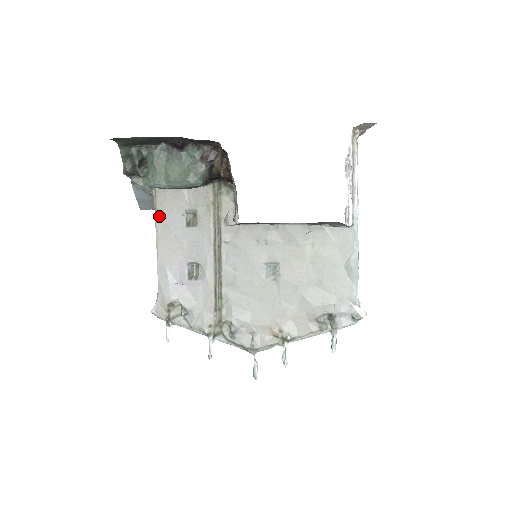
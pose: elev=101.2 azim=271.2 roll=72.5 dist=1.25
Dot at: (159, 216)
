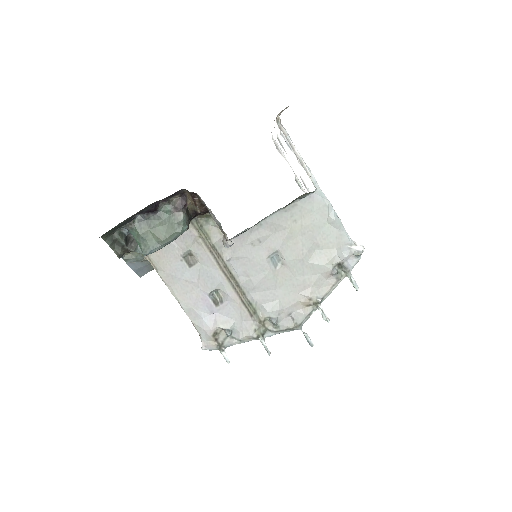
Dot at: (163, 273)
